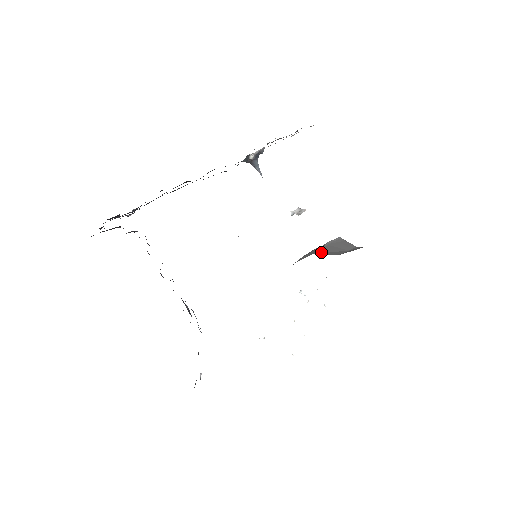
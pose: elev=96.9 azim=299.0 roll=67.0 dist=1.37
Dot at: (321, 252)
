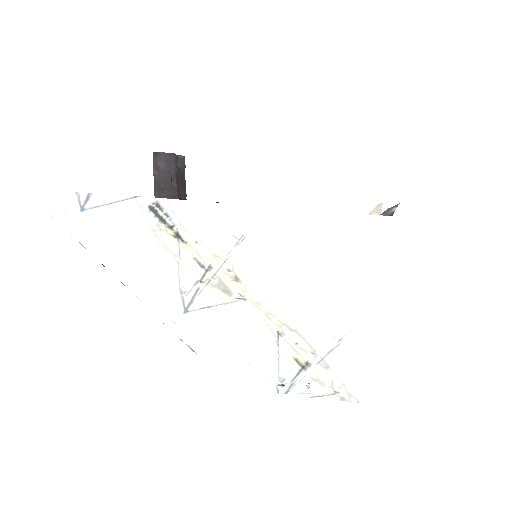
Dot at: occluded
